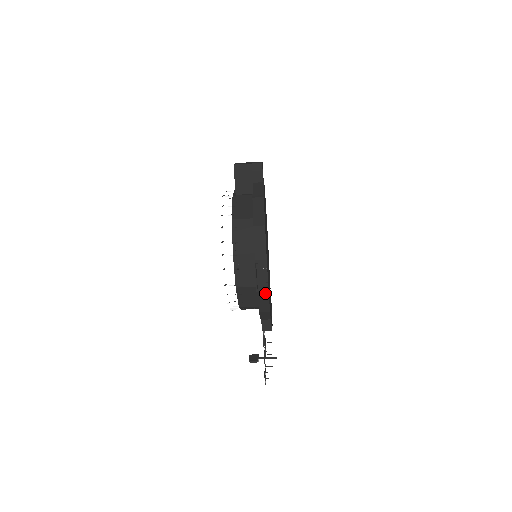
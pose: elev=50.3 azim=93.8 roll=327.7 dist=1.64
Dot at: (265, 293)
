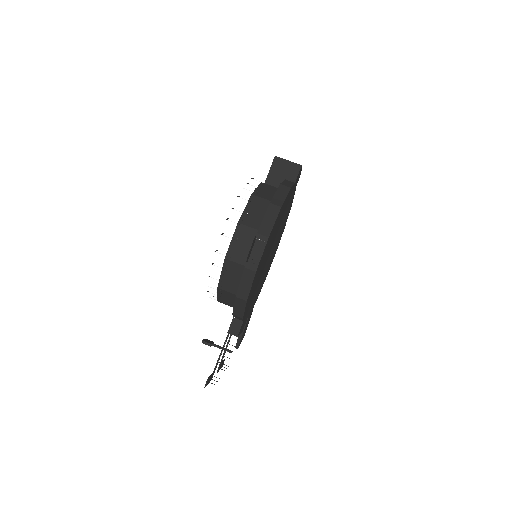
Dot at: (252, 273)
